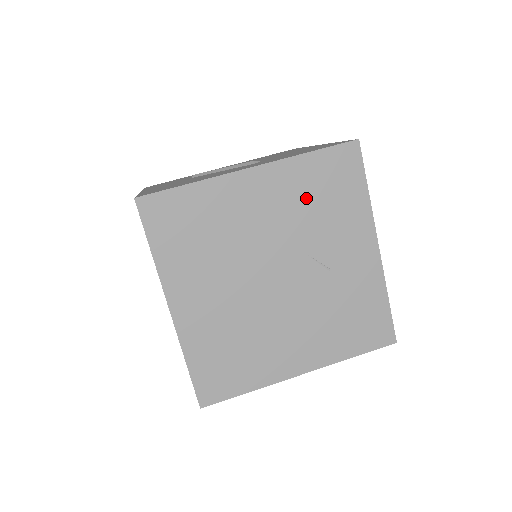
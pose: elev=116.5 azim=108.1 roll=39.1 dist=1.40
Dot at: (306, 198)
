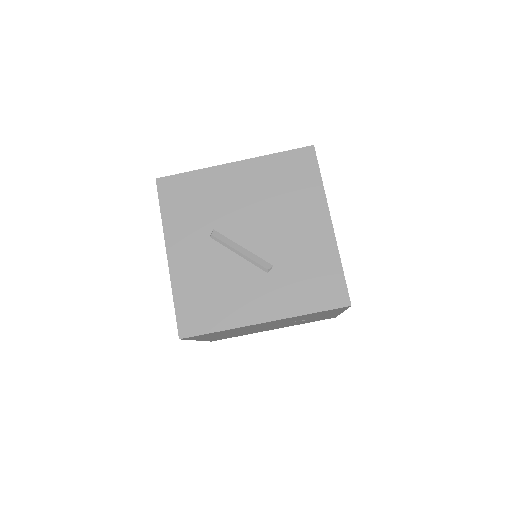
Dot at: occluded
